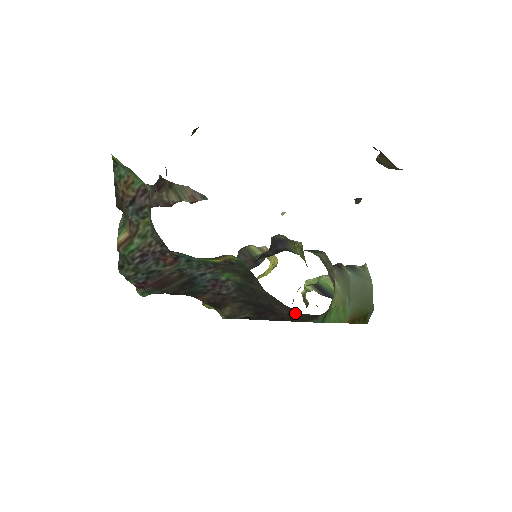
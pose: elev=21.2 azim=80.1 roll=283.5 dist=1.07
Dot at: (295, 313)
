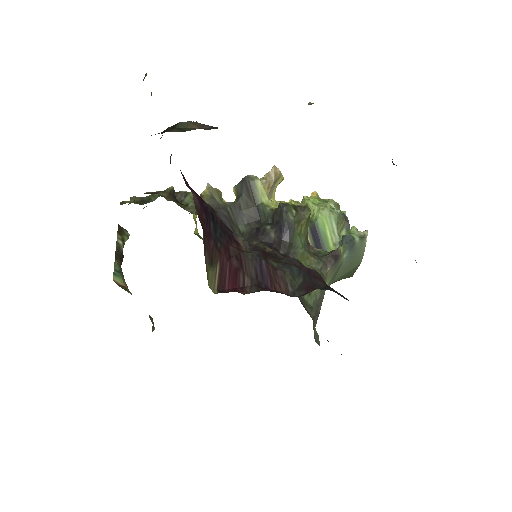
Dot at: occluded
